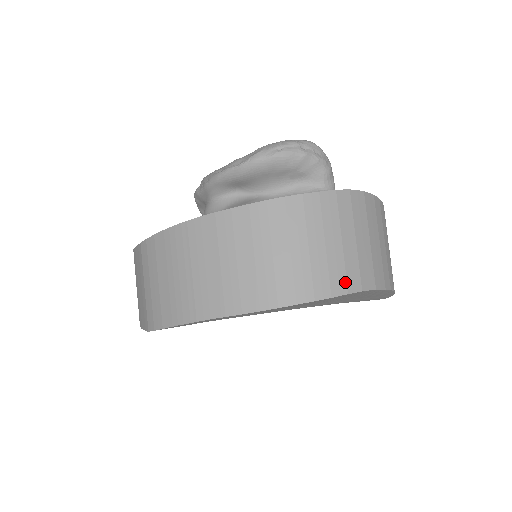
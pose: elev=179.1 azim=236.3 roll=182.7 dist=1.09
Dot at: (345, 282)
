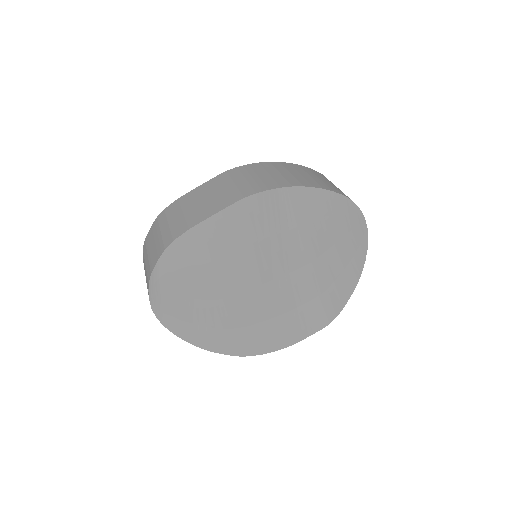
Dot at: occluded
